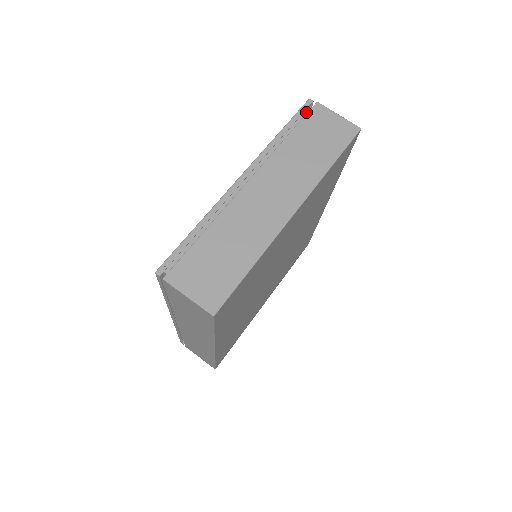
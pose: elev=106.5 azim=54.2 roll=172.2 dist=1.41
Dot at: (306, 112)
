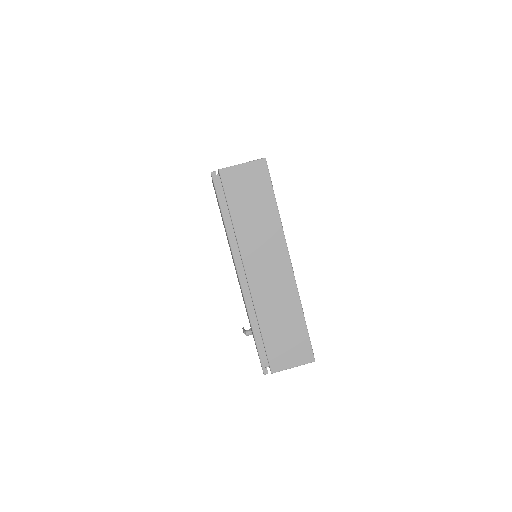
Dot at: (218, 182)
